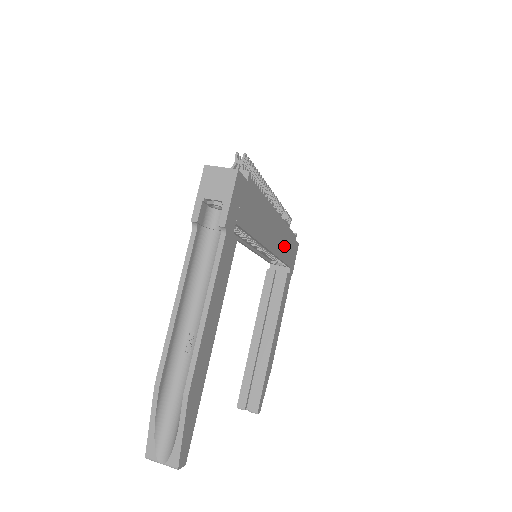
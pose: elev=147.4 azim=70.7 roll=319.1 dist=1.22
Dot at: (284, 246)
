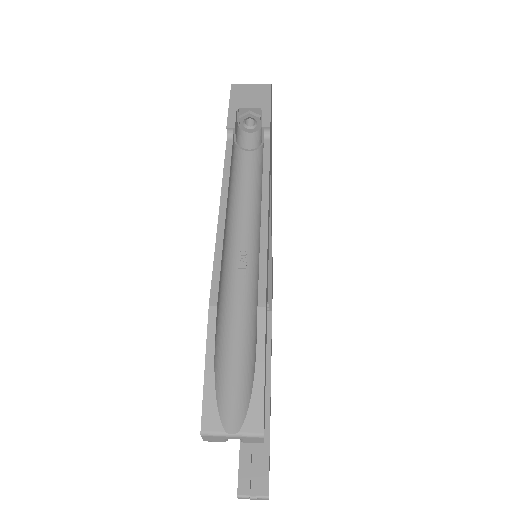
Dot at: occluded
